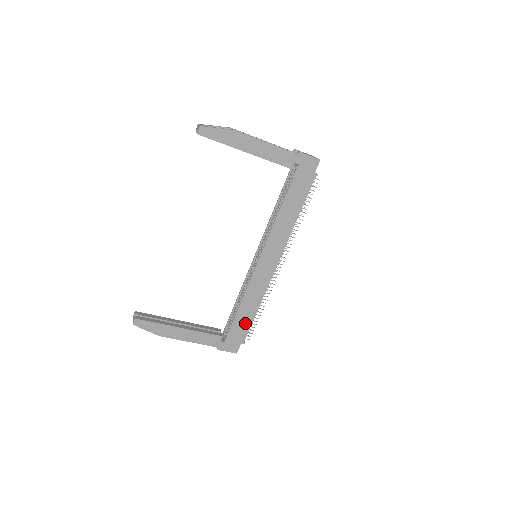
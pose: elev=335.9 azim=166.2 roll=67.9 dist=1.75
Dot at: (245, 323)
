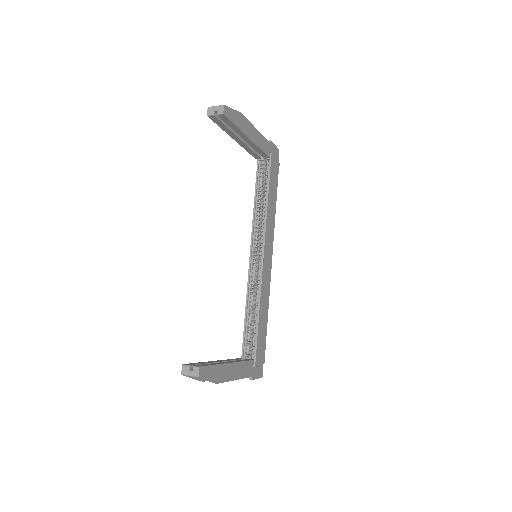
Dot at: (263, 336)
